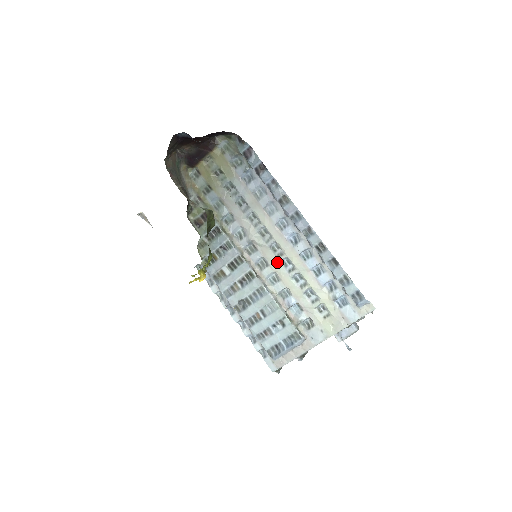
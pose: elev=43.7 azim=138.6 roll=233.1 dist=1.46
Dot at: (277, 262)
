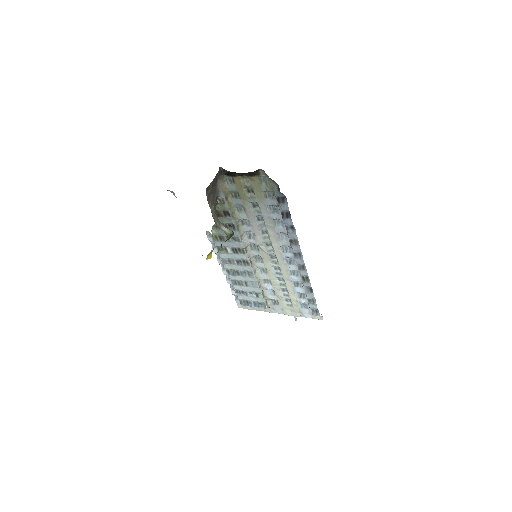
Dot at: (270, 265)
